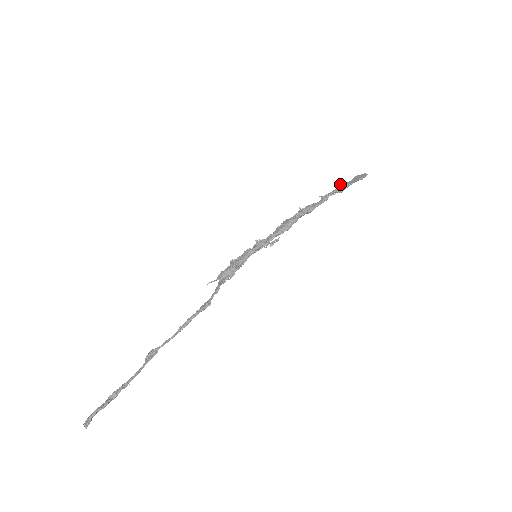
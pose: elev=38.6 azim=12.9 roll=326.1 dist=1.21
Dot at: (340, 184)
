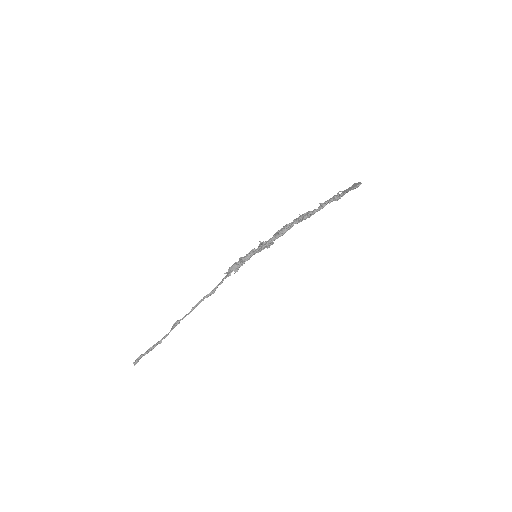
Dot at: (340, 191)
